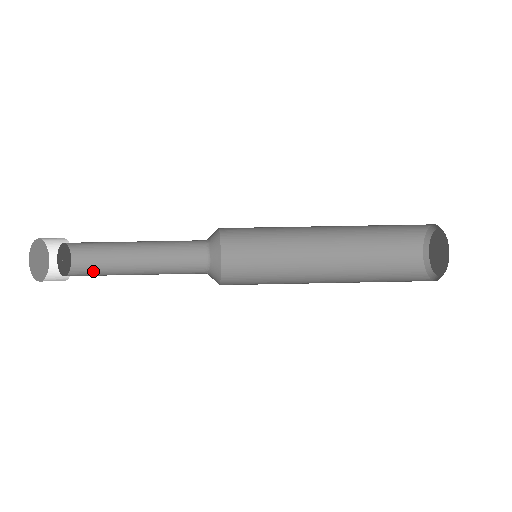
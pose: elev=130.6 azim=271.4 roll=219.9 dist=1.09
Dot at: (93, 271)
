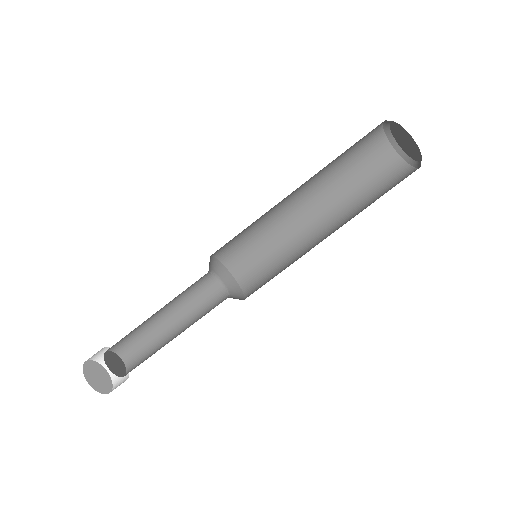
Dot at: (142, 353)
